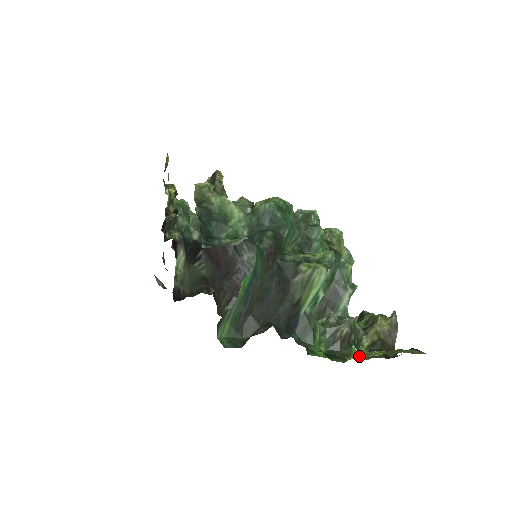
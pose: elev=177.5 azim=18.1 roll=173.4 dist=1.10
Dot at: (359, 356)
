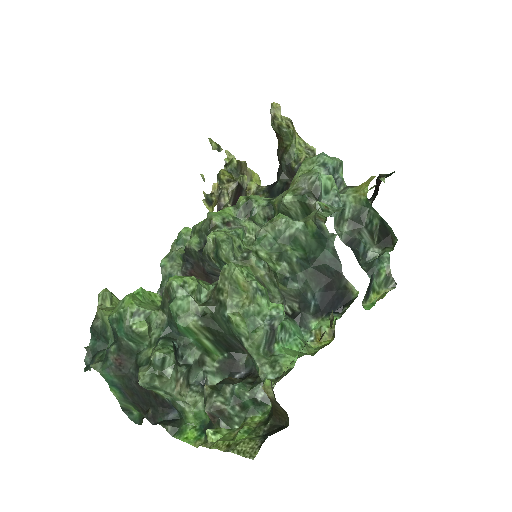
Dot at: (212, 441)
